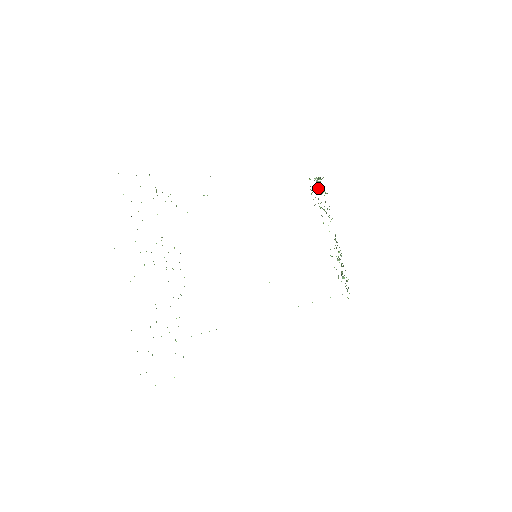
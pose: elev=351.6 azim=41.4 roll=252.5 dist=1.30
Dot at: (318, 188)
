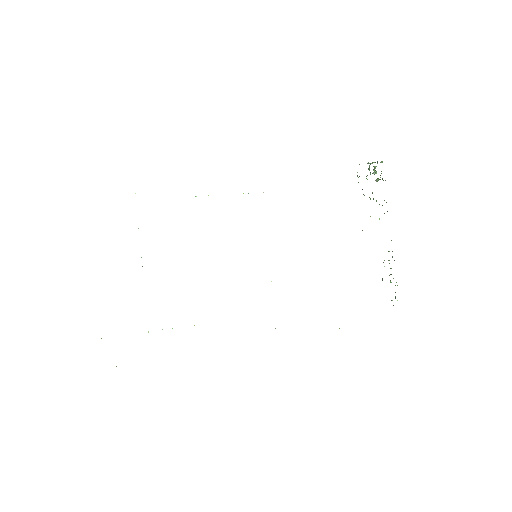
Dot at: (374, 174)
